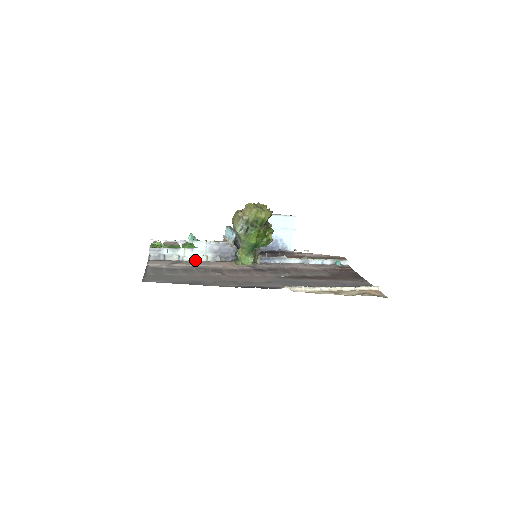
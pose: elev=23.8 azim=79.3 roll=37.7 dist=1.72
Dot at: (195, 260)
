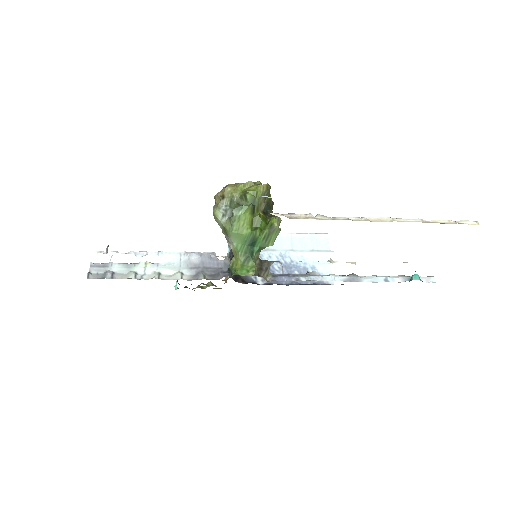
Dot at: (162, 279)
